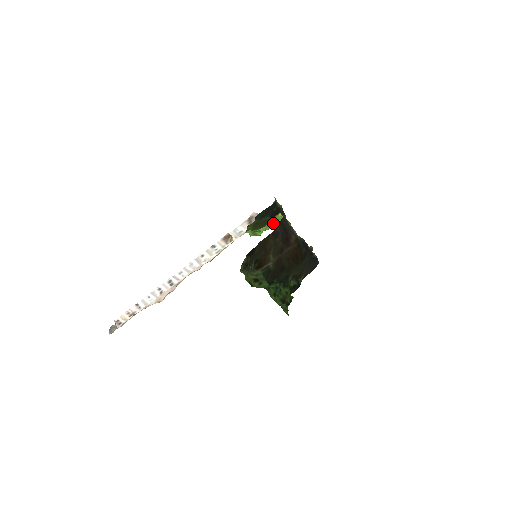
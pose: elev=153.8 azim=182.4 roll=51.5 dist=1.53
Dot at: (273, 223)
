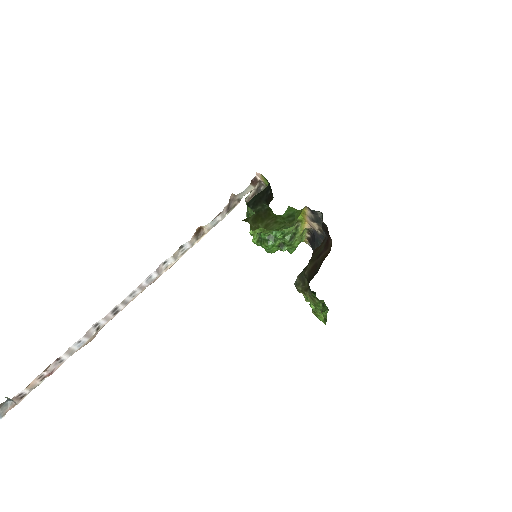
Dot at: (296, 219)
